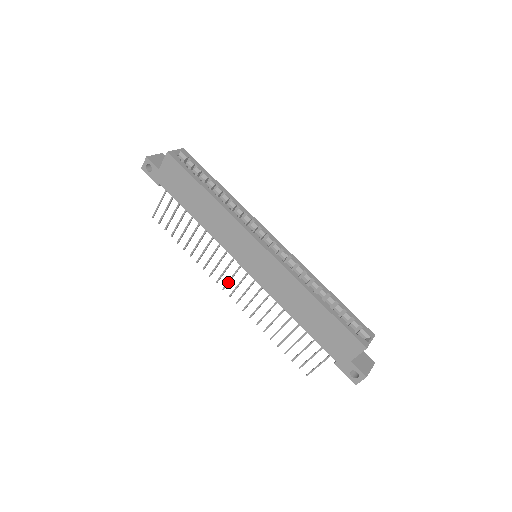
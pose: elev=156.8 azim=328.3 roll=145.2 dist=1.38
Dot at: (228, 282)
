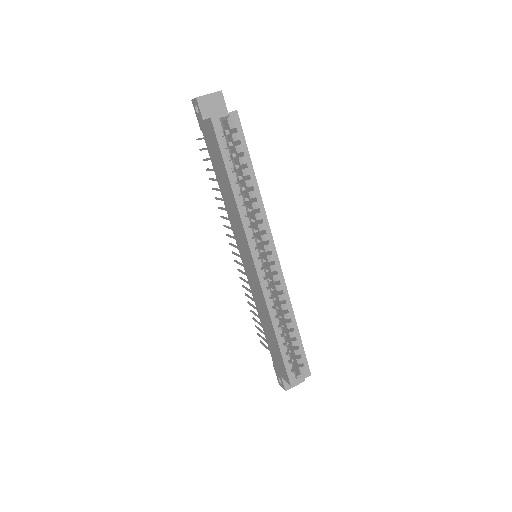
Dot at: (233, 246)
